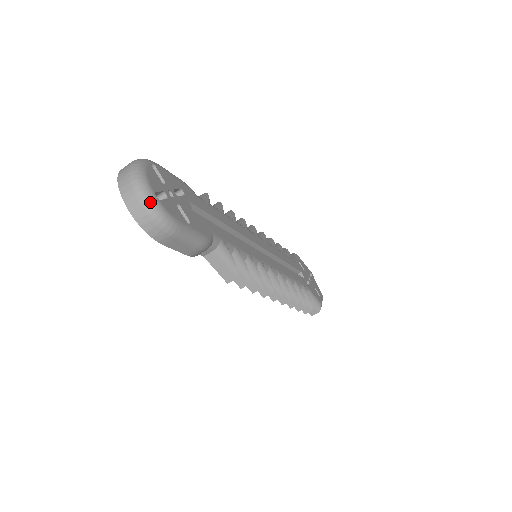
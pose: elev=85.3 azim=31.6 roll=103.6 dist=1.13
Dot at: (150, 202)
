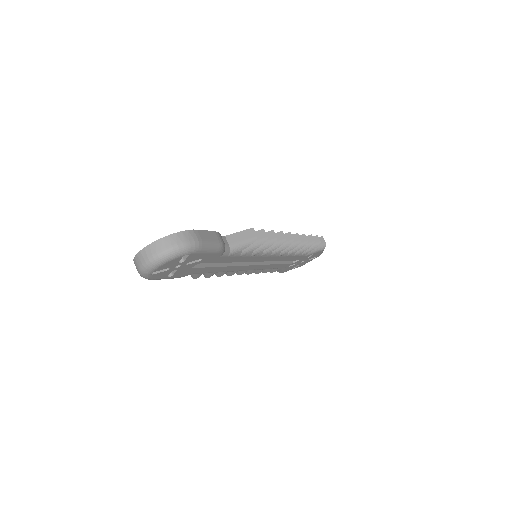
Dot at: (143, 273)
